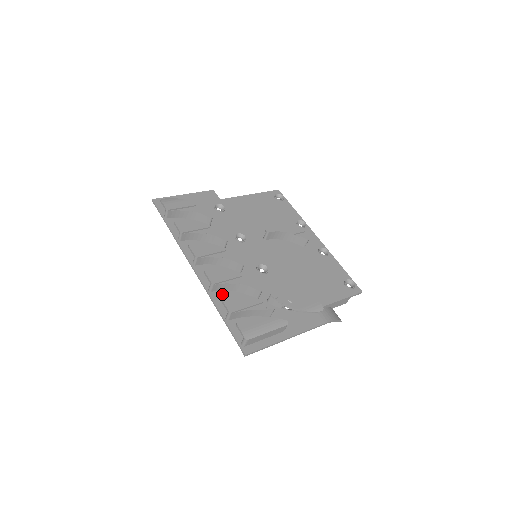
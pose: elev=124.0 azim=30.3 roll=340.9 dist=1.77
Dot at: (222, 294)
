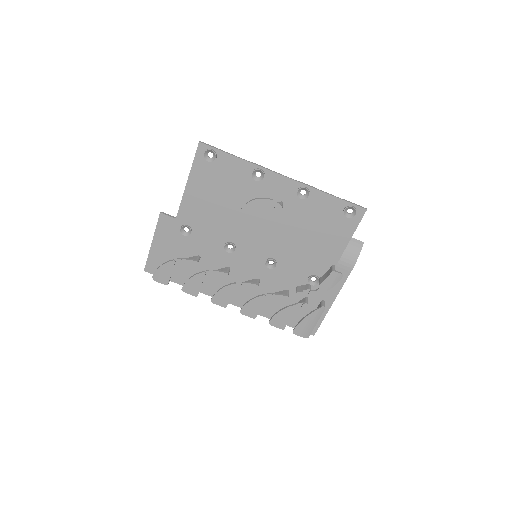
Dot at: (265, 308)
